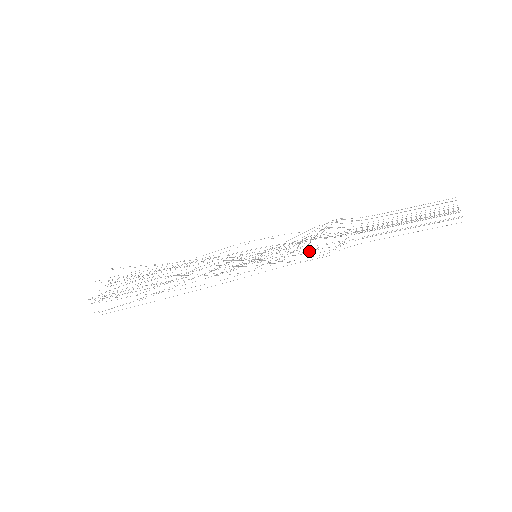
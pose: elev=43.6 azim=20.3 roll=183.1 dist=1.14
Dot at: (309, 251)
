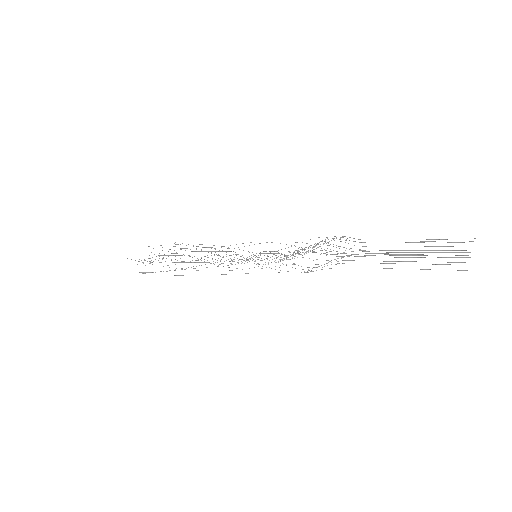
Dot at: occluded
